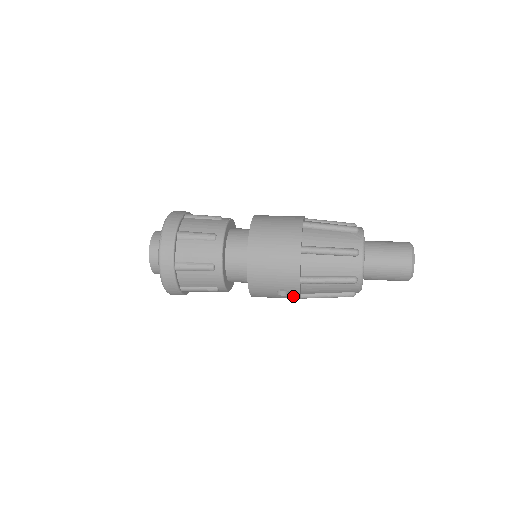
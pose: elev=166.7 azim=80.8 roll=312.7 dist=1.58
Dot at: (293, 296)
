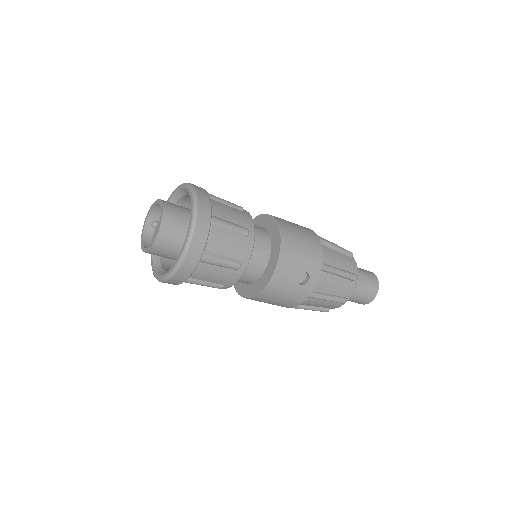
Dot at: (308, 287)
